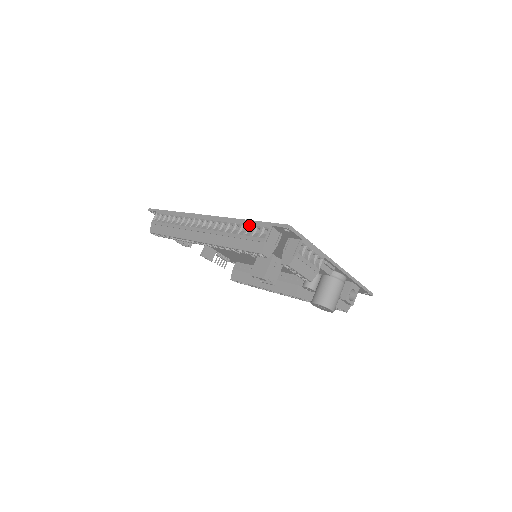
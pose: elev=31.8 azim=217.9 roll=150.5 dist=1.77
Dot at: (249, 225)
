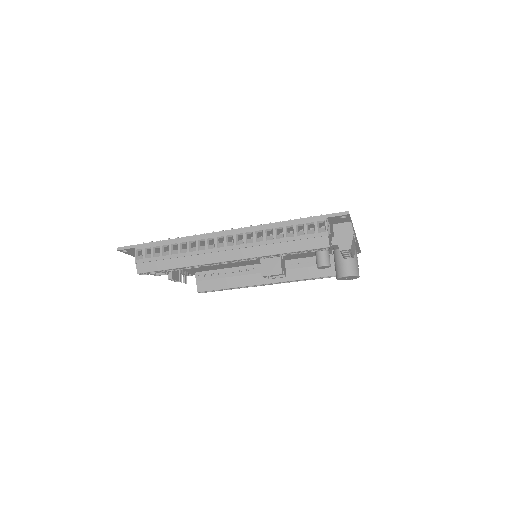
Dot at: (296, 225)
